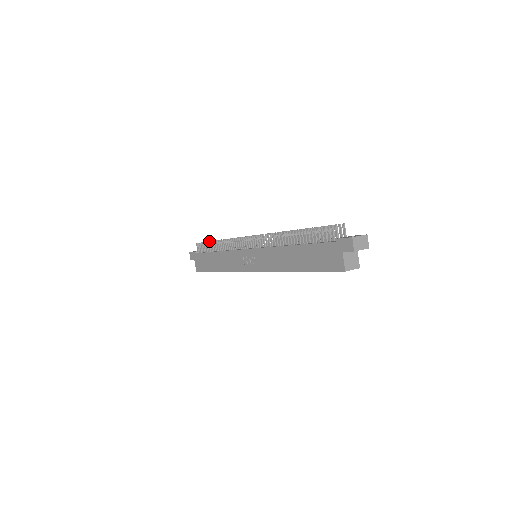
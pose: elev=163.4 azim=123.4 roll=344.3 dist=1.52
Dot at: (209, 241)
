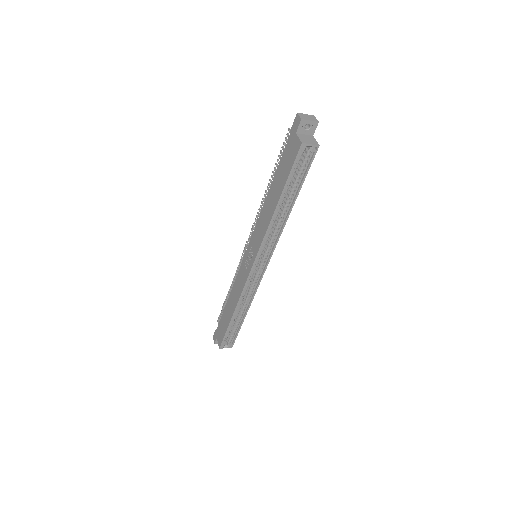
Dot at: occluded
